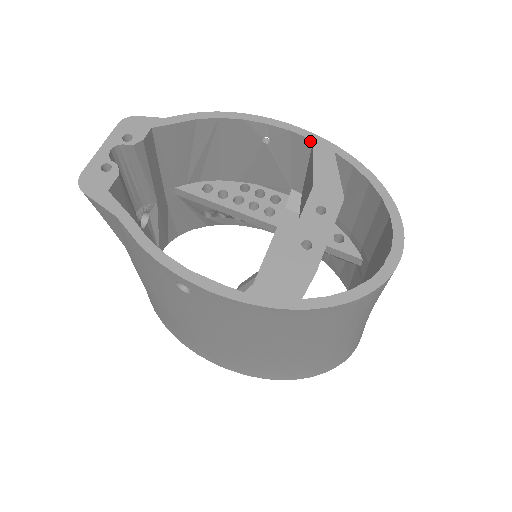
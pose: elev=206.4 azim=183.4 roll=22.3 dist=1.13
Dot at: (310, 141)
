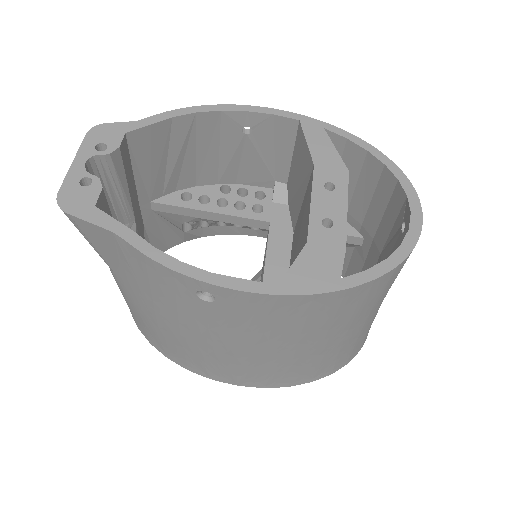
Dot at: (296, 122)
